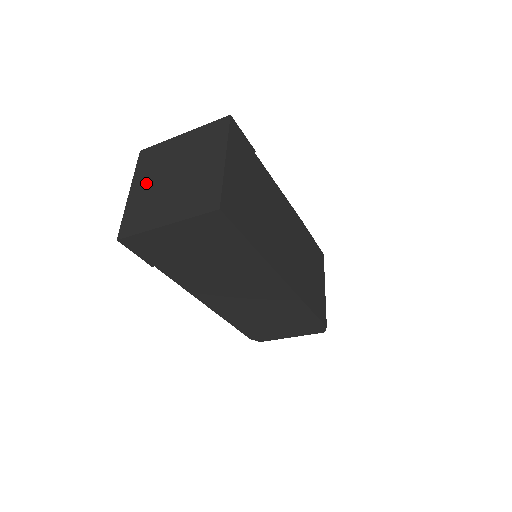
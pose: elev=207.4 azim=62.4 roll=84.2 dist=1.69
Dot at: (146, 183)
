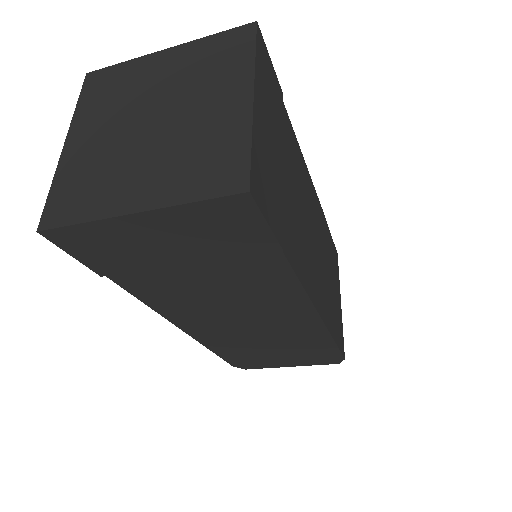
Dot at: (97, 129)
